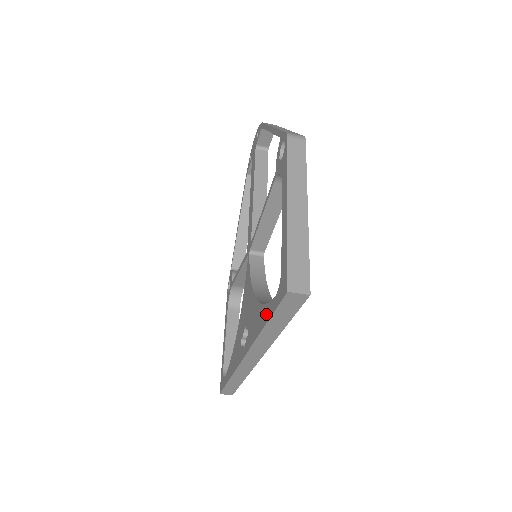
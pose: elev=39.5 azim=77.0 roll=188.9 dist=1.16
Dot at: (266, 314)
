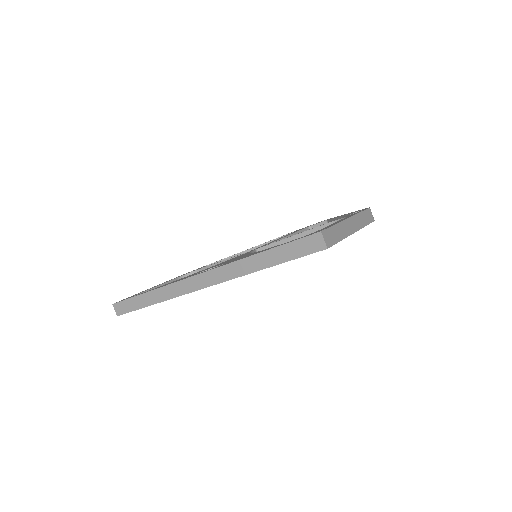
Dot at: occluded
